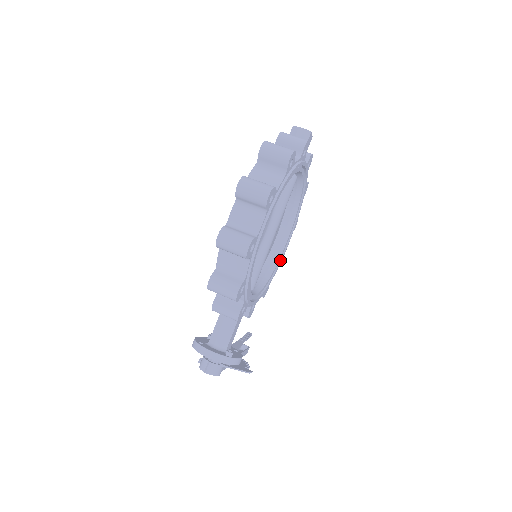
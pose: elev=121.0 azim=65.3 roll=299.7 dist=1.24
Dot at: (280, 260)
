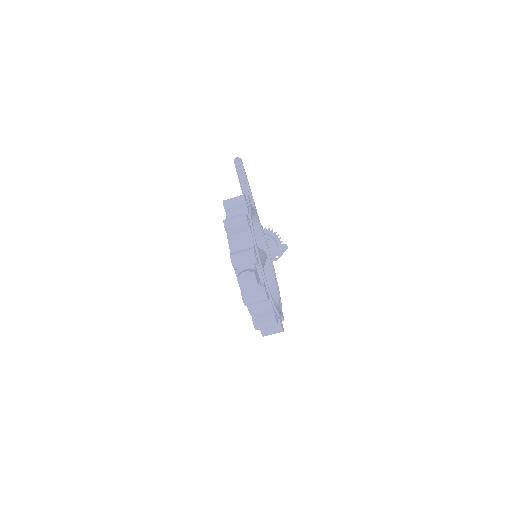
Dot at: (253, 211)
